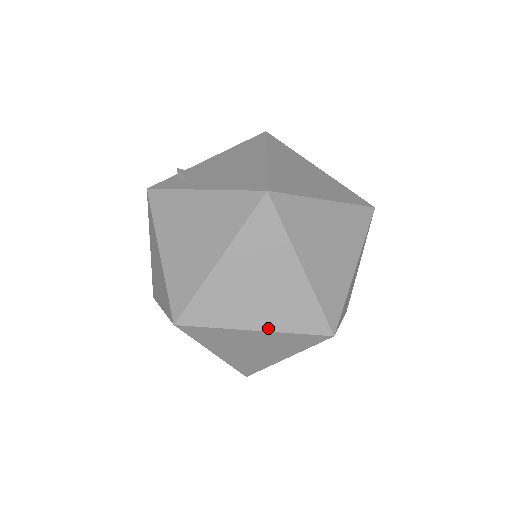
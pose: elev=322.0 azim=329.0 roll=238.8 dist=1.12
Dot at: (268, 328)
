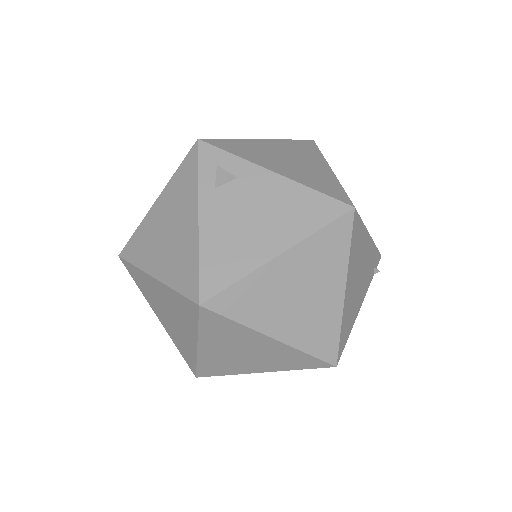
Dot at: (165, 327)
